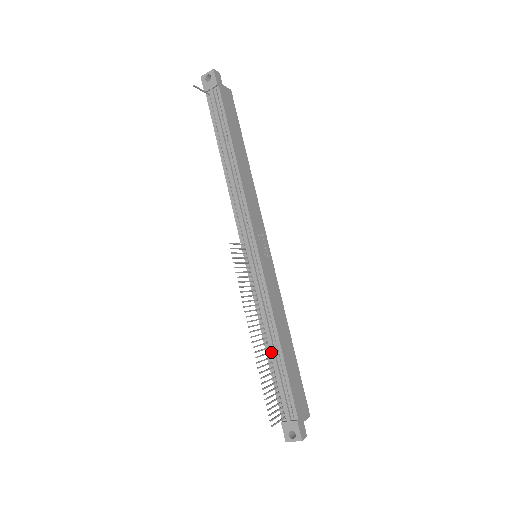
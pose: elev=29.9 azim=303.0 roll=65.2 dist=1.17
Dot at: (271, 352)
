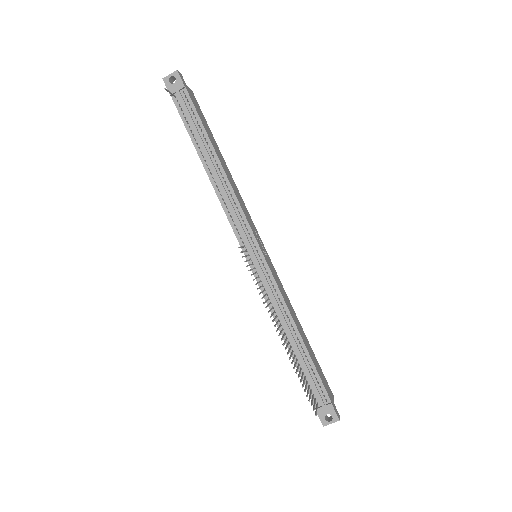
Dot at: (293, 346)
